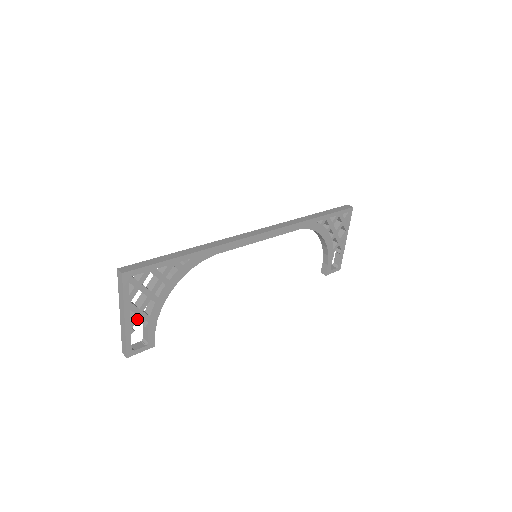
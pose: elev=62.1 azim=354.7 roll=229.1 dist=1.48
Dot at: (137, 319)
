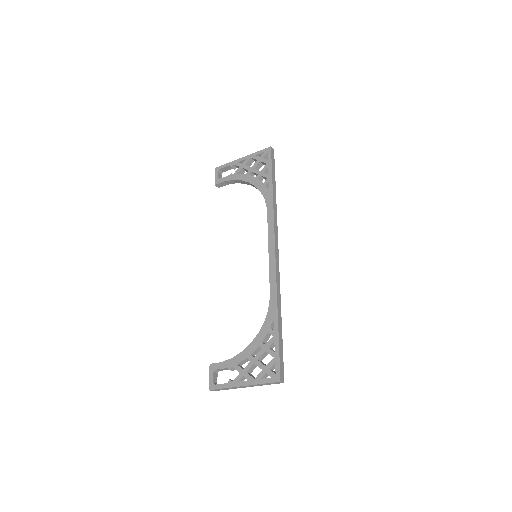
Dot at: occluded
